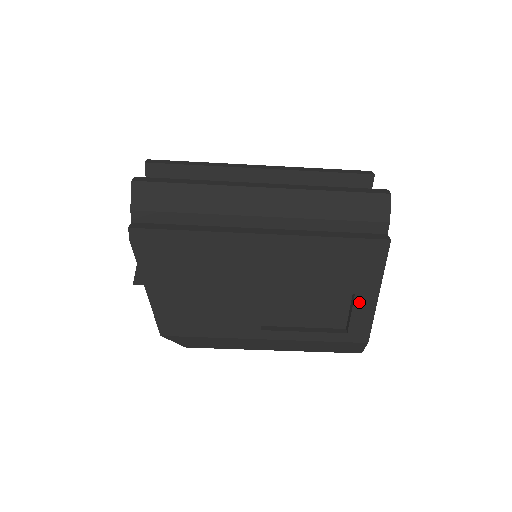
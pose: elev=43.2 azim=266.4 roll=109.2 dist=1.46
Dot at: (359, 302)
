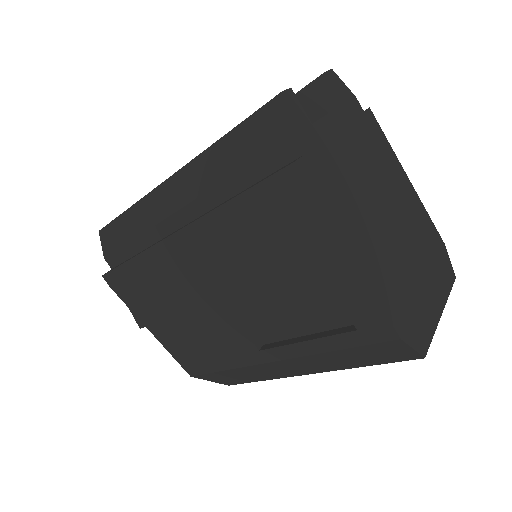
Dot at: (333, 276)
